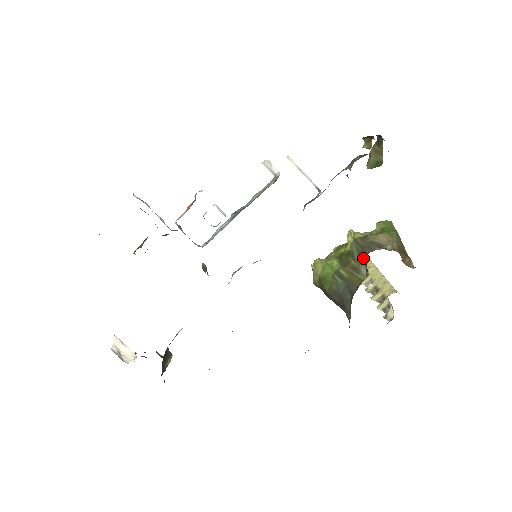
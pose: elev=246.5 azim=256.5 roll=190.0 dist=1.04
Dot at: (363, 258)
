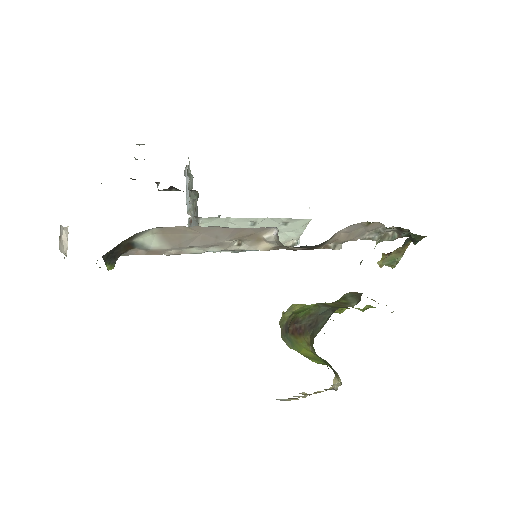
Dot at: (357, 296)
